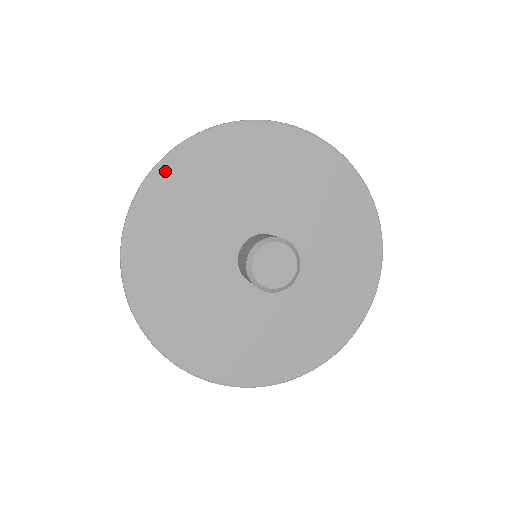
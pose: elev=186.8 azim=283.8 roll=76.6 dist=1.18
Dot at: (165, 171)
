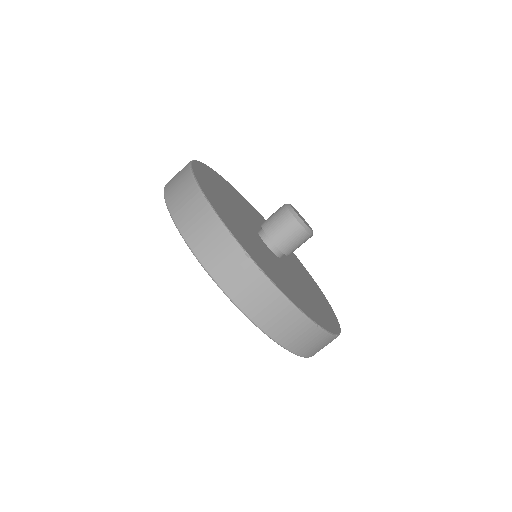
Dot at: (213, 171)
